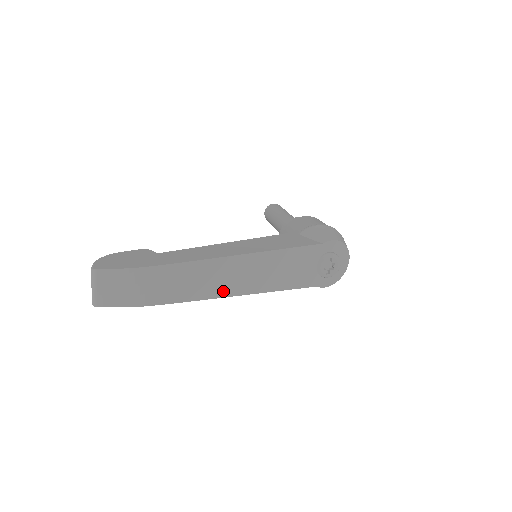
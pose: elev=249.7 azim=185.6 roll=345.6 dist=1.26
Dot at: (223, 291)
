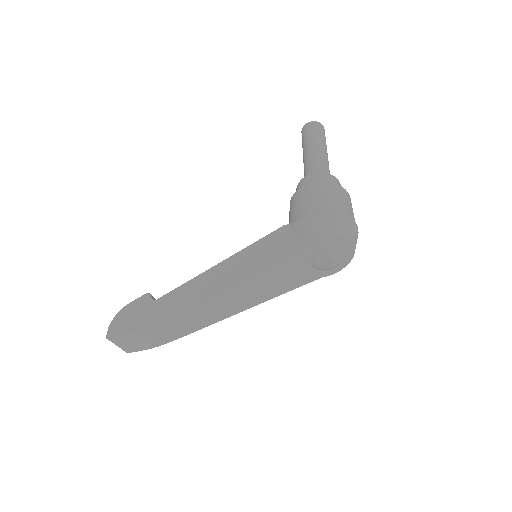
Dot at: (219, 317)
